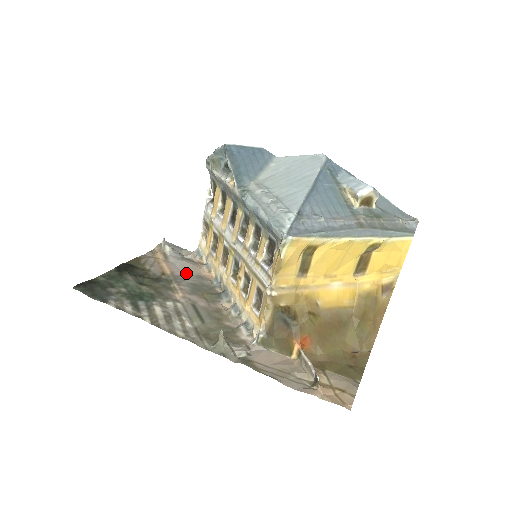
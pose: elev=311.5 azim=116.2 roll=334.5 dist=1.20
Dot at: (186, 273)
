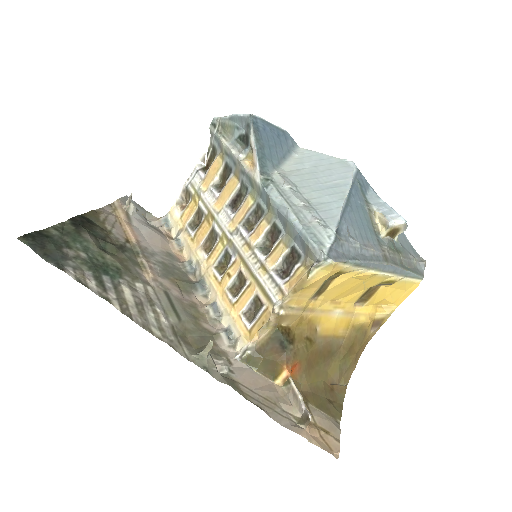
Dot at: (154, 246)
